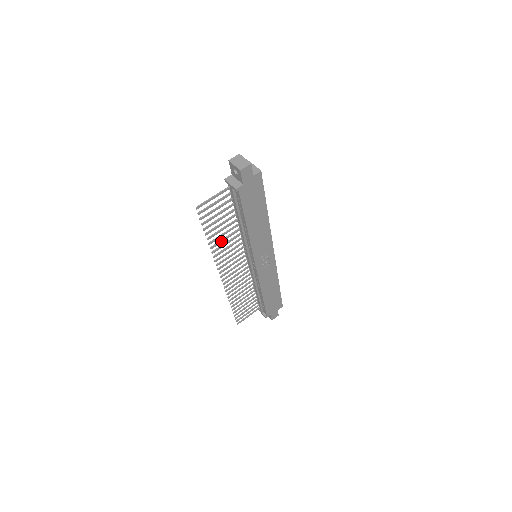
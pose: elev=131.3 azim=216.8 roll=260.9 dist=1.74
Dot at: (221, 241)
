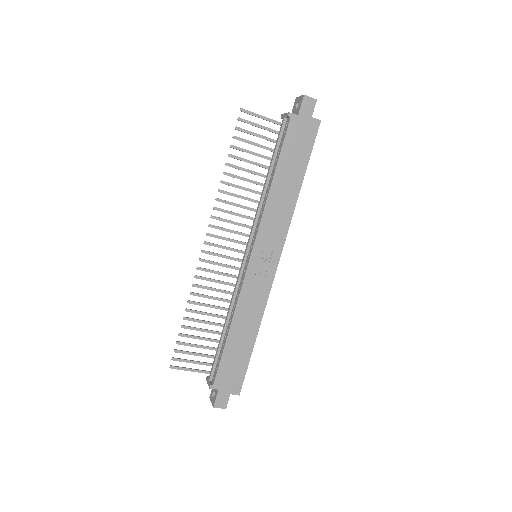
Dot at: (236, 185)
